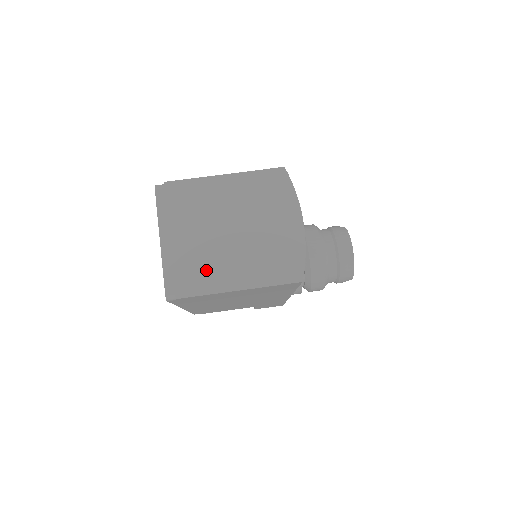
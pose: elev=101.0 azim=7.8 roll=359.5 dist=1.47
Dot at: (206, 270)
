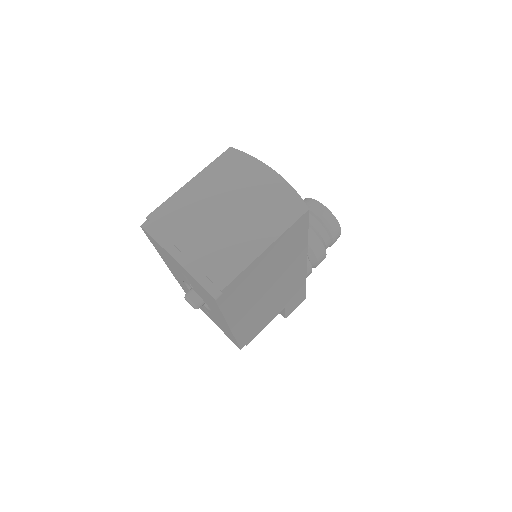
Dot at: (229, 253)
